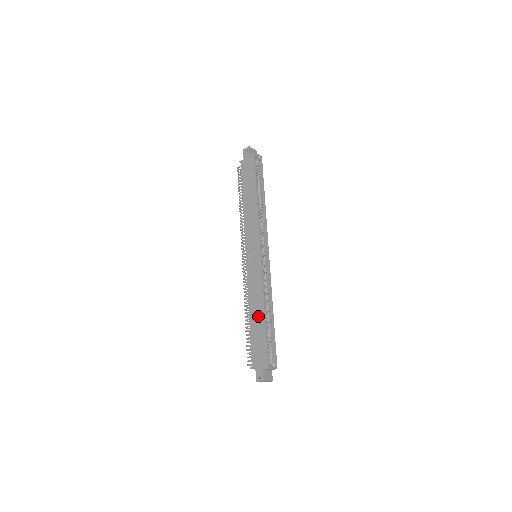
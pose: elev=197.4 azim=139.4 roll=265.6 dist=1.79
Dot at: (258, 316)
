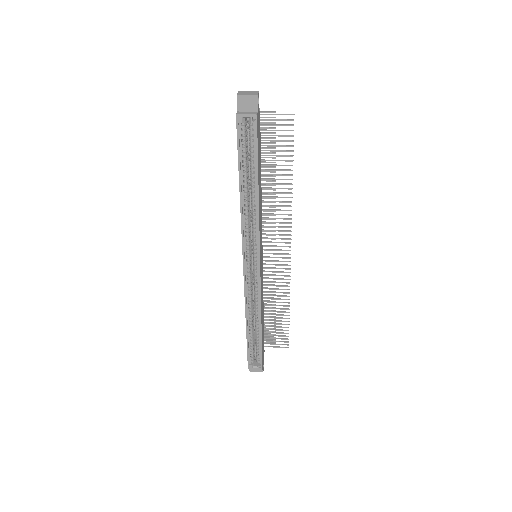
Dot at: occluded
